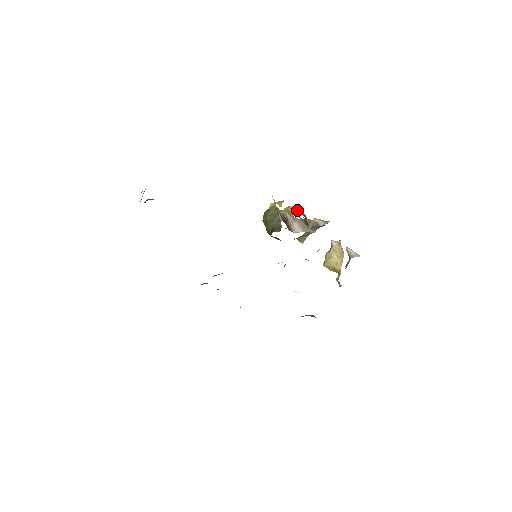
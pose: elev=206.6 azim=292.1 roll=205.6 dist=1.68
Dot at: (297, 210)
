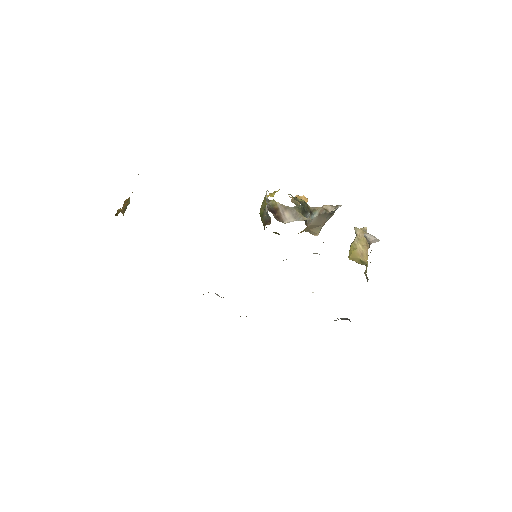
Dot at: occluded
